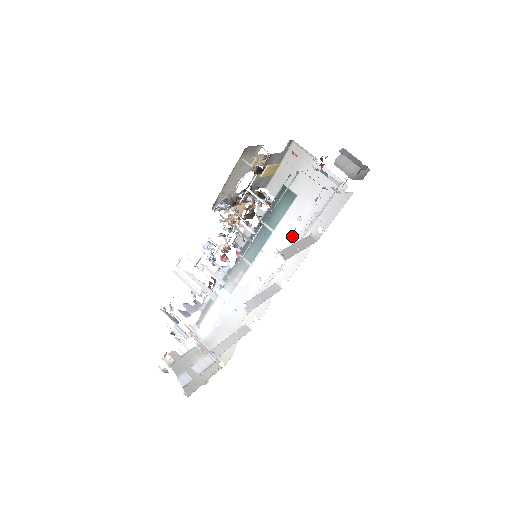
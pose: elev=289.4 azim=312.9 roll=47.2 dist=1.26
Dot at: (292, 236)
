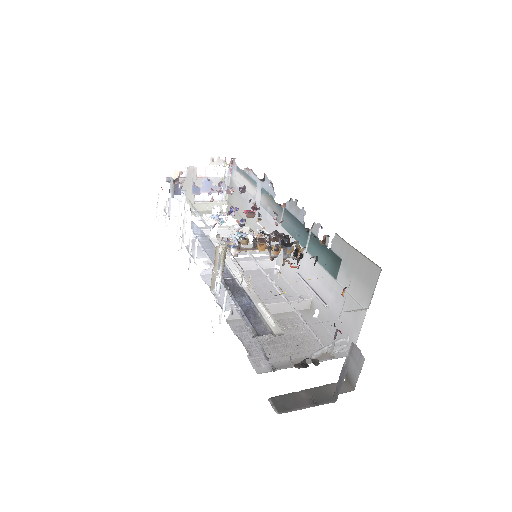
Dot at: (307, 276)
